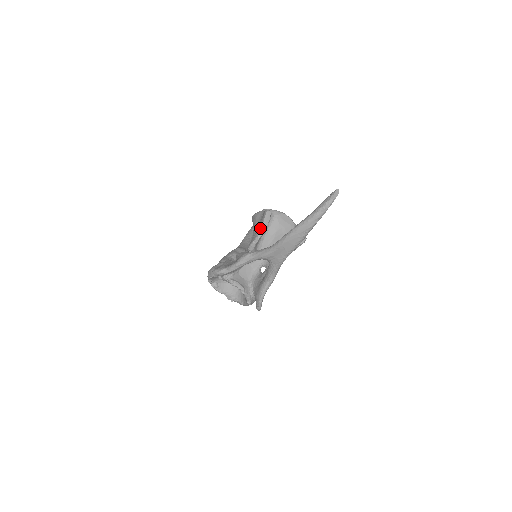
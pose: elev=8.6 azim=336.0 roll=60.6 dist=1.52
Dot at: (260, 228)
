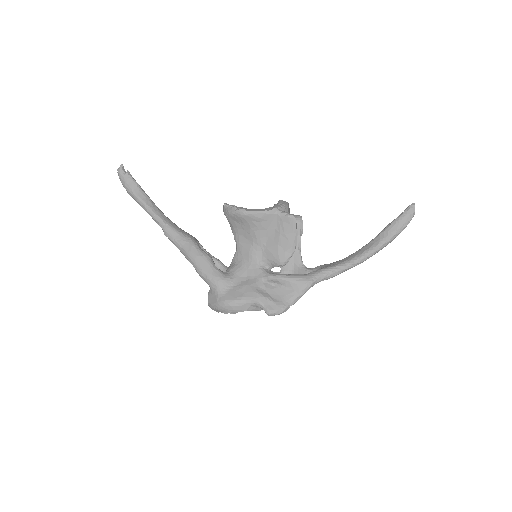
Dot at: (295, 241)
